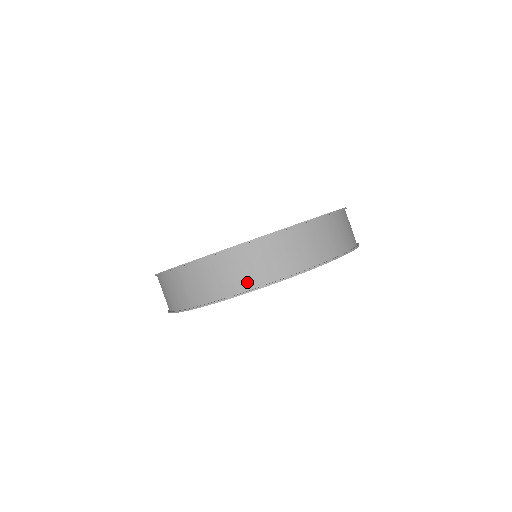
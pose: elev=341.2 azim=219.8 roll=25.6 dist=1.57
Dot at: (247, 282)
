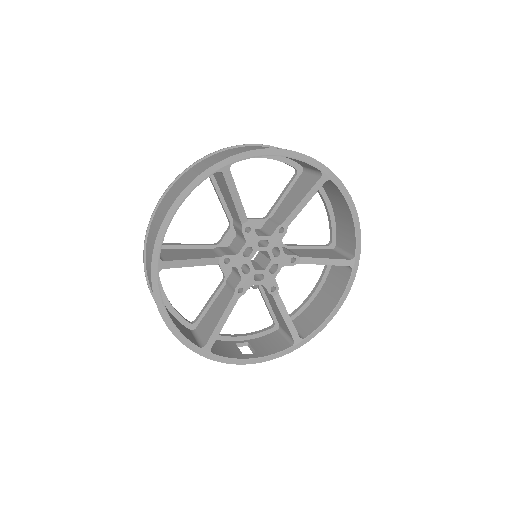
Dot at: occluded
